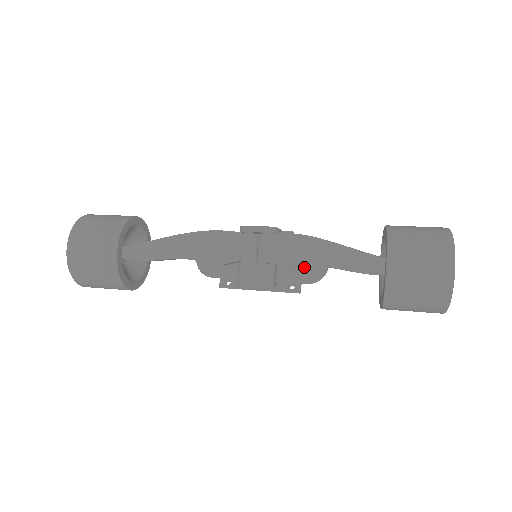
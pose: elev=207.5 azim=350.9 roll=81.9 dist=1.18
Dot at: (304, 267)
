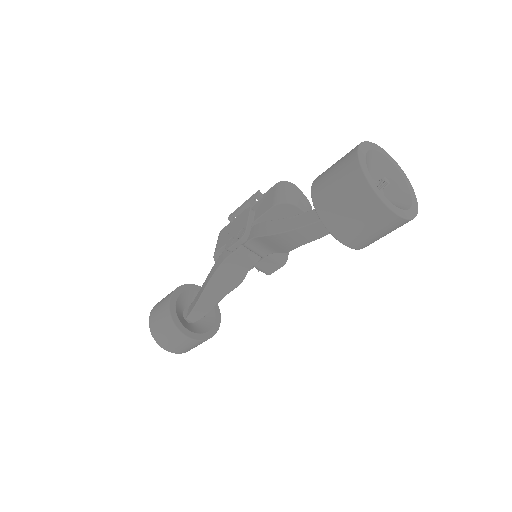
Dot at: occluded
